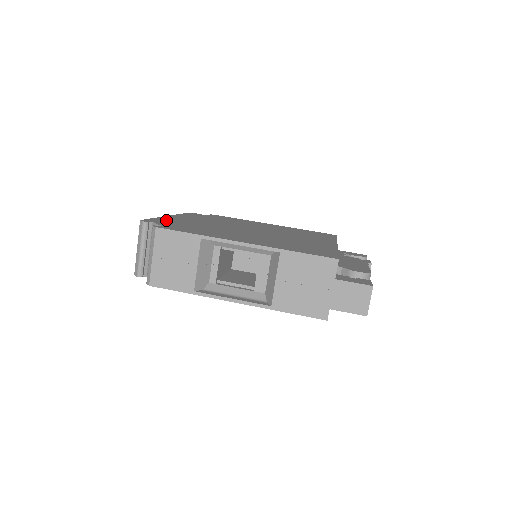
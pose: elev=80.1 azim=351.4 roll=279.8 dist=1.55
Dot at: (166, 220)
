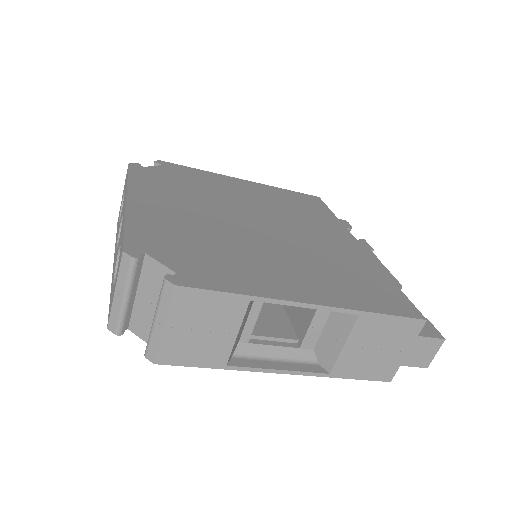
Dot at: (148, 230)
